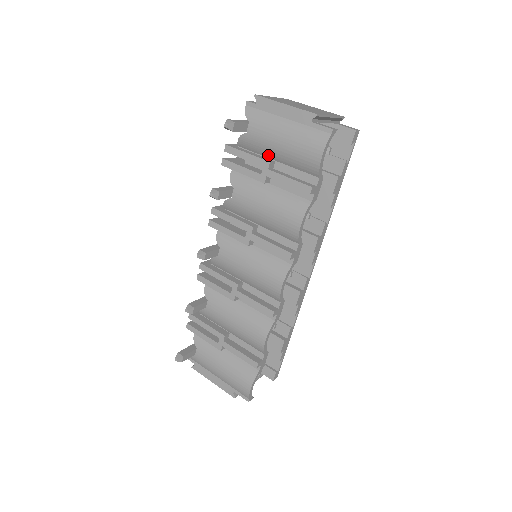
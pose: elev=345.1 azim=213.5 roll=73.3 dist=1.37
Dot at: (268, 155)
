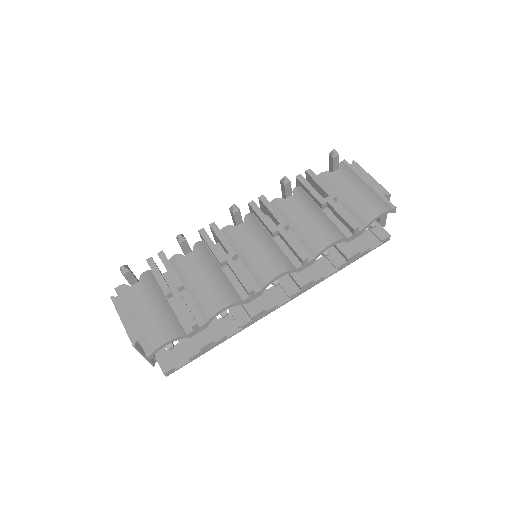
Dot at: (336, 194)
